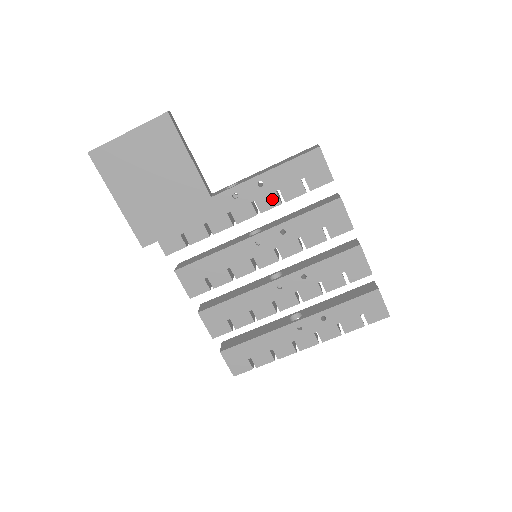
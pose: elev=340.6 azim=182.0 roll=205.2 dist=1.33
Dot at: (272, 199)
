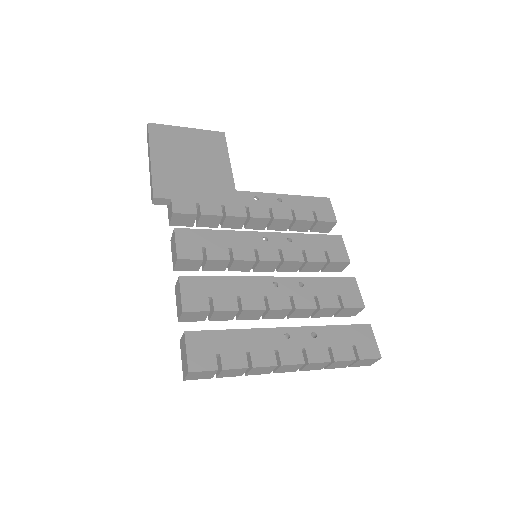
Dot at: (286, 213)
